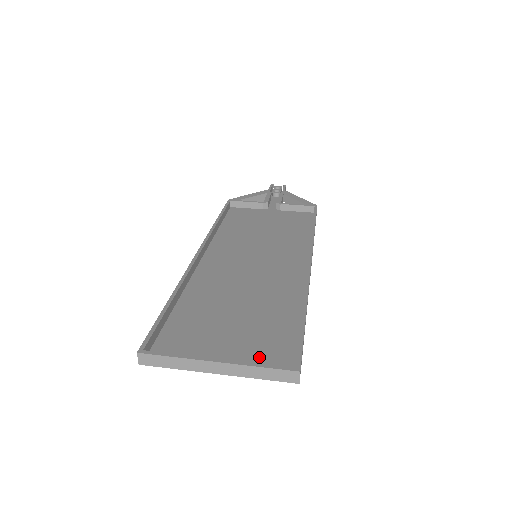
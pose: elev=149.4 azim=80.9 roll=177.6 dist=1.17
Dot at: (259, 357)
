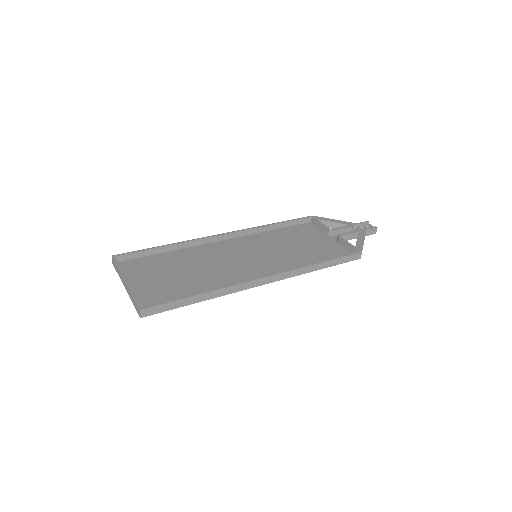
Dot at: (149, 295)
